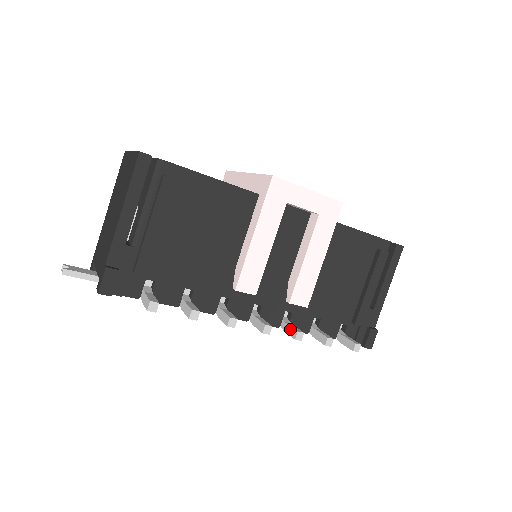
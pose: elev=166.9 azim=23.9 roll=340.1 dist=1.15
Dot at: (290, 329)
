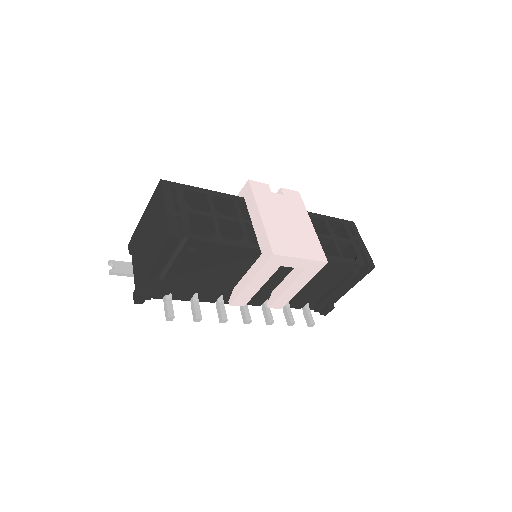
Dot at: (266, 315)
